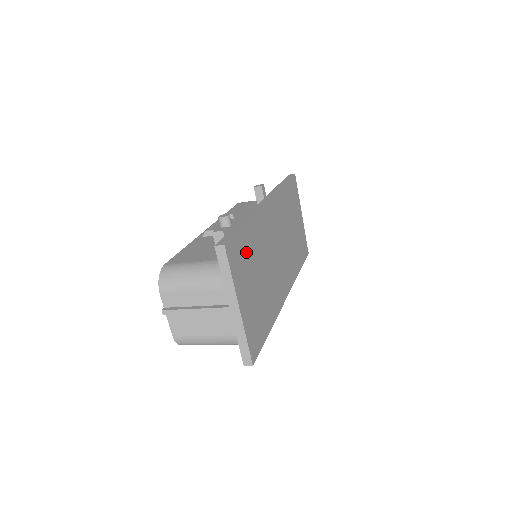
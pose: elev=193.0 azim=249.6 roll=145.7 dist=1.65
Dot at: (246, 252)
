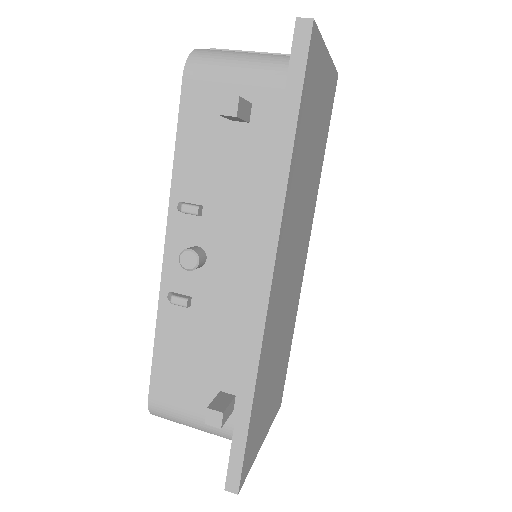
Dot at: (258, 414)
